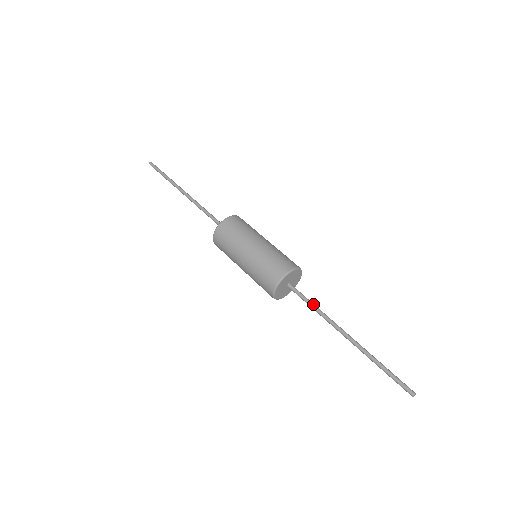
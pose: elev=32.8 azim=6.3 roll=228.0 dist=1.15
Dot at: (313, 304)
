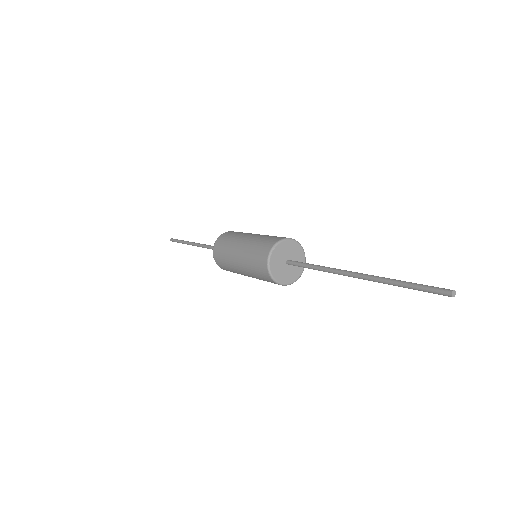
Dot at: occluded
